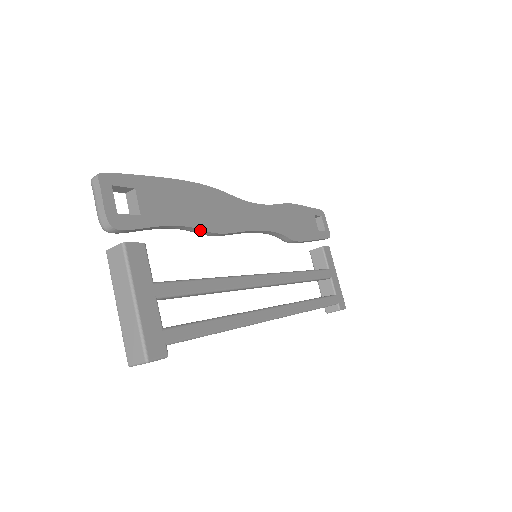
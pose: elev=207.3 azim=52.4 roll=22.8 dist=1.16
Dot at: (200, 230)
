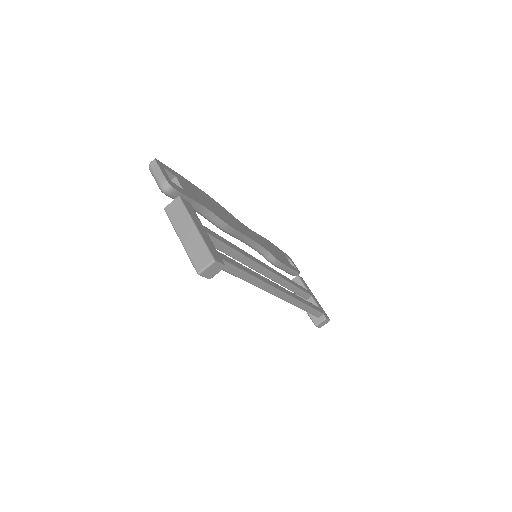
Dot at: (218, 218)
